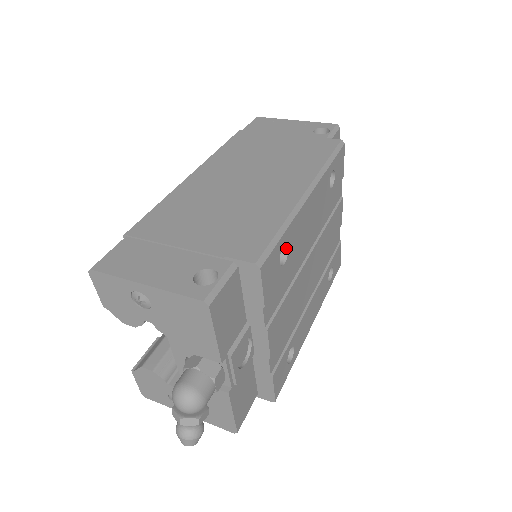
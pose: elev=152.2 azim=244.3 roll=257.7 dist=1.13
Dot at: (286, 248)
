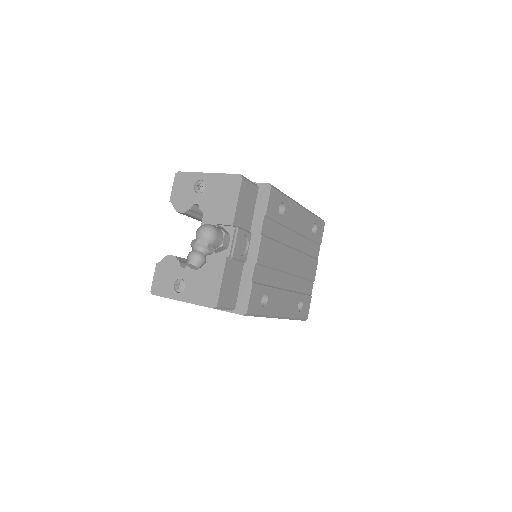
Dot at: (283, 210)
